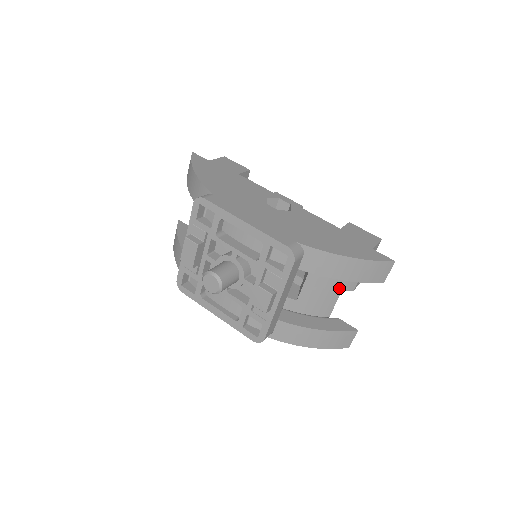
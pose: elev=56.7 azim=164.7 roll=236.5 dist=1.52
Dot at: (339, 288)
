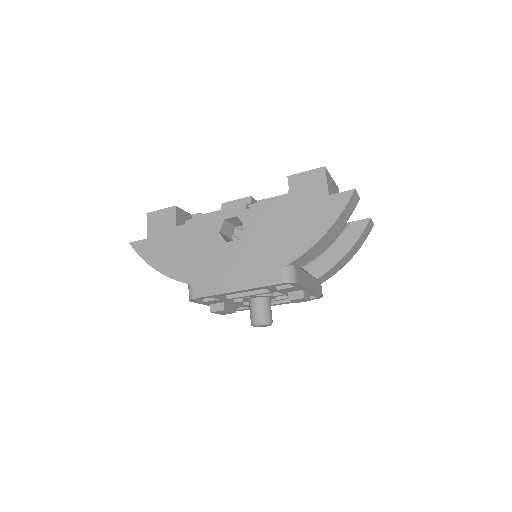
Dot at: occluded
